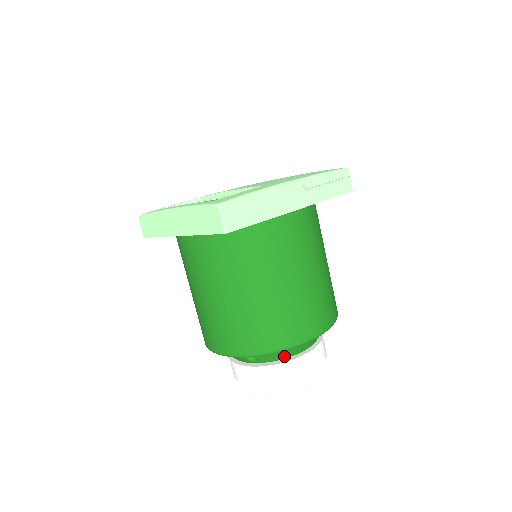
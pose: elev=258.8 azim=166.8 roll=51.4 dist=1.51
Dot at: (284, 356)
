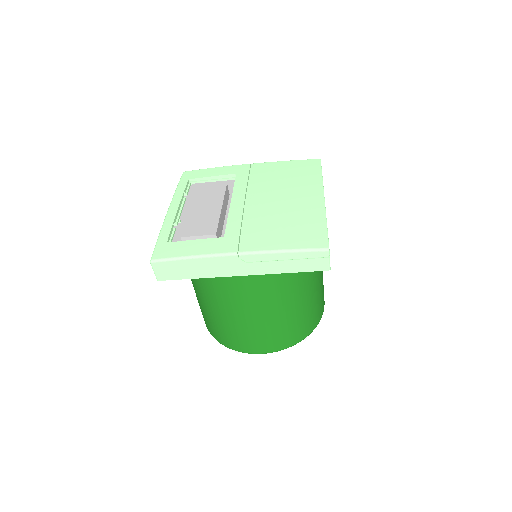
Dot at: occluded
